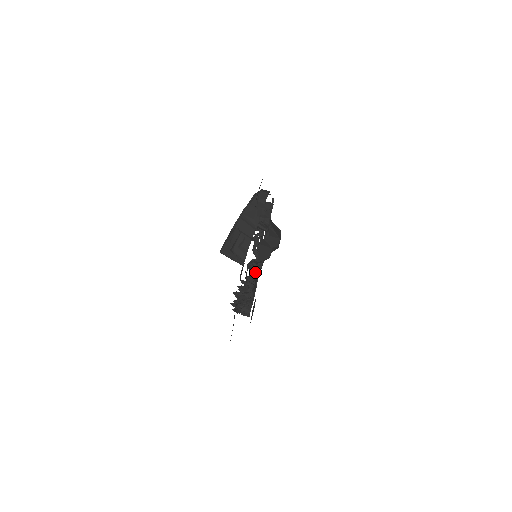
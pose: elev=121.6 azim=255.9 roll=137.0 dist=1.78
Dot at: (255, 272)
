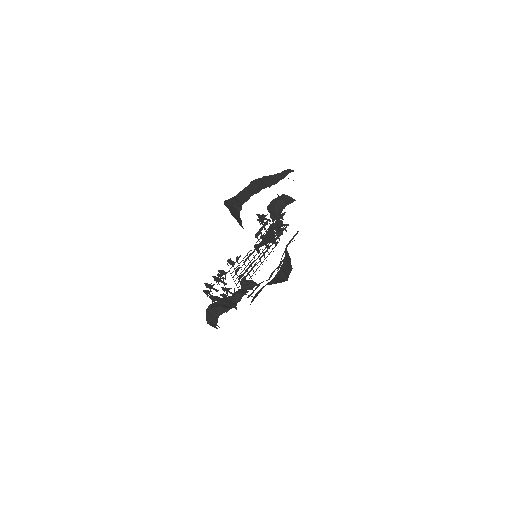
Dot at: occluded
